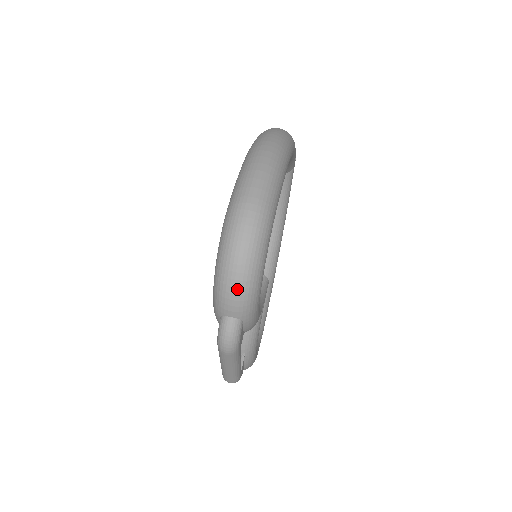
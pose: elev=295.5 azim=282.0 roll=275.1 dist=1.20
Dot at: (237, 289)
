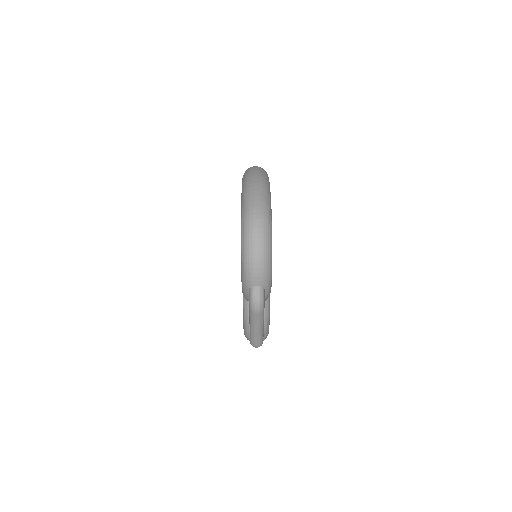
Dot at: (259, 265)
